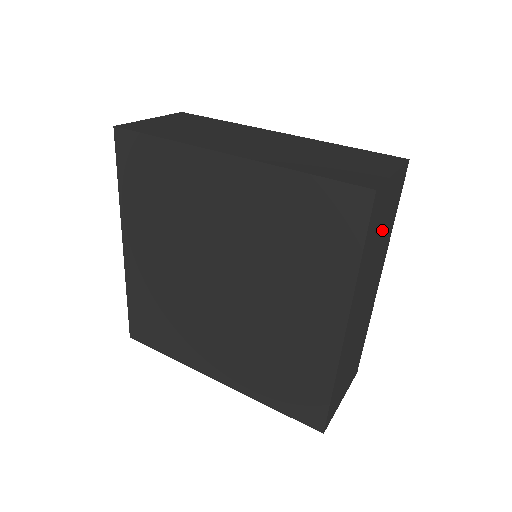
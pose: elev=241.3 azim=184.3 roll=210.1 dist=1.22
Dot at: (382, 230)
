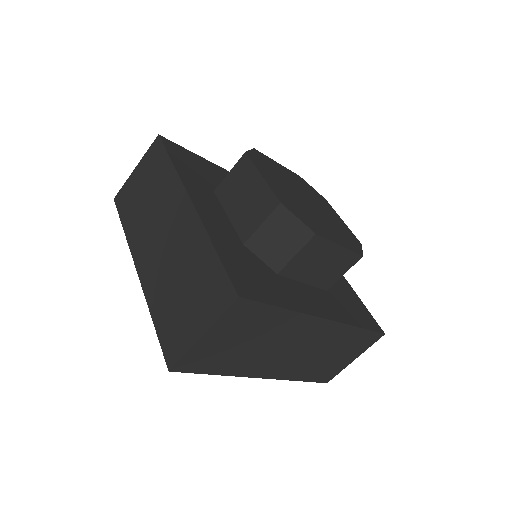
Dot at: (247, 339)
